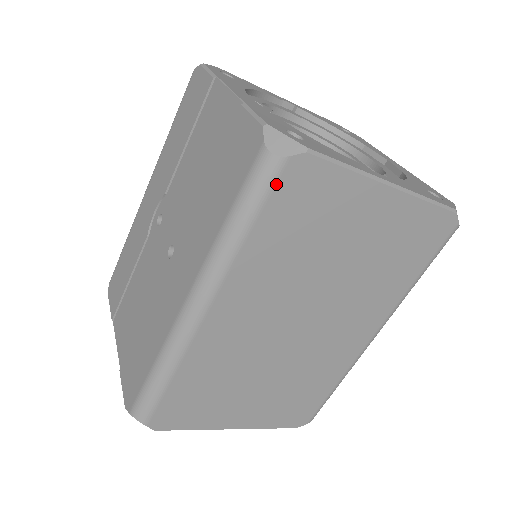
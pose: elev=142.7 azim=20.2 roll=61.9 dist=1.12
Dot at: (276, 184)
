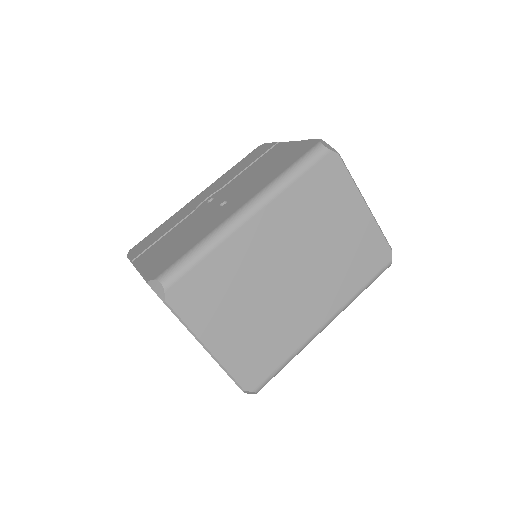
Dot at: (320, 161)
